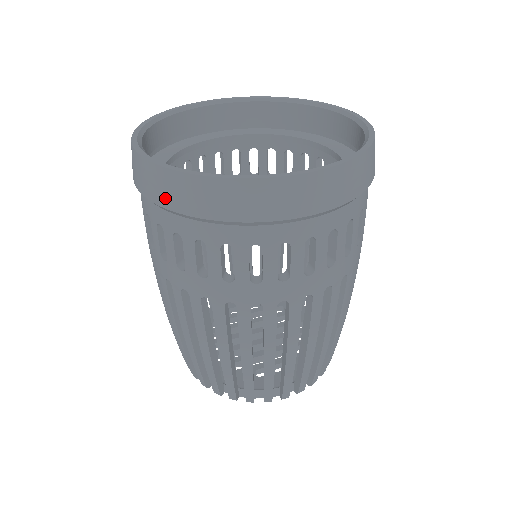
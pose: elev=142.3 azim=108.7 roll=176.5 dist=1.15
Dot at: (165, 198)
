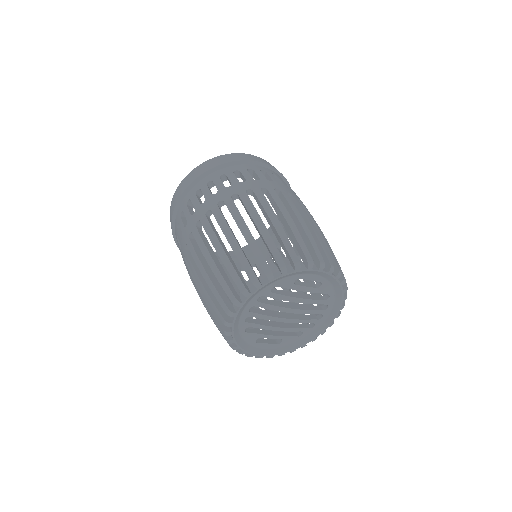
Dot at: (200, 172)
